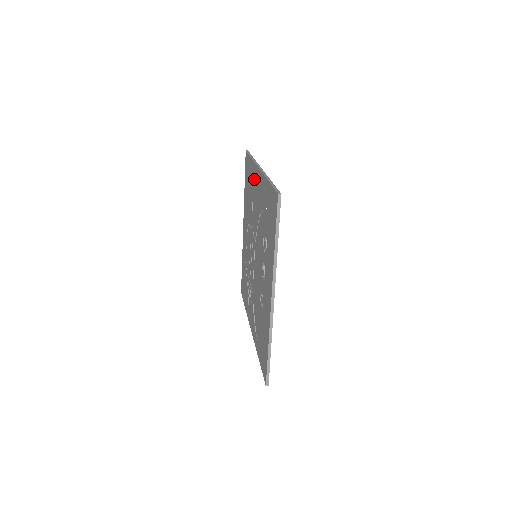
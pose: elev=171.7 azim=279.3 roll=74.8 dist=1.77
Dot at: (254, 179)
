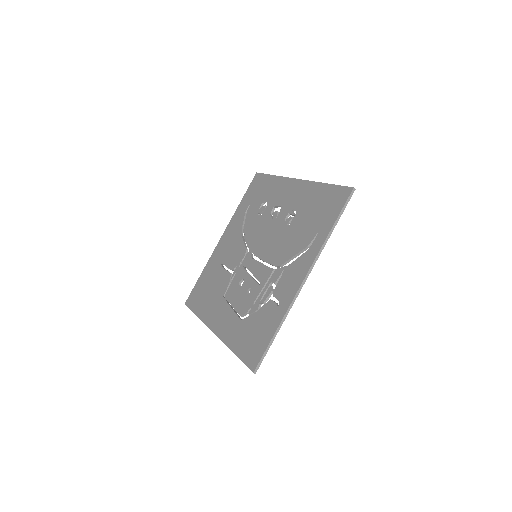
Dot at: (217, 257)
